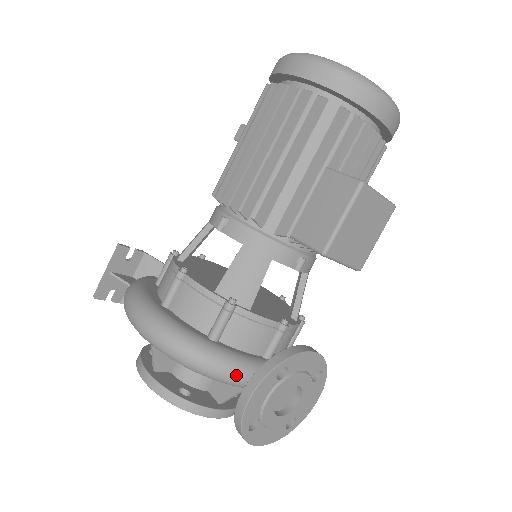
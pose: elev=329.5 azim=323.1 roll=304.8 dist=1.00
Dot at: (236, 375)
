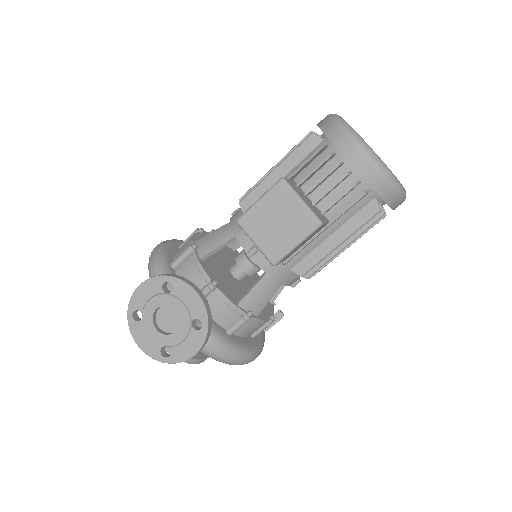
Dot at: occluded
